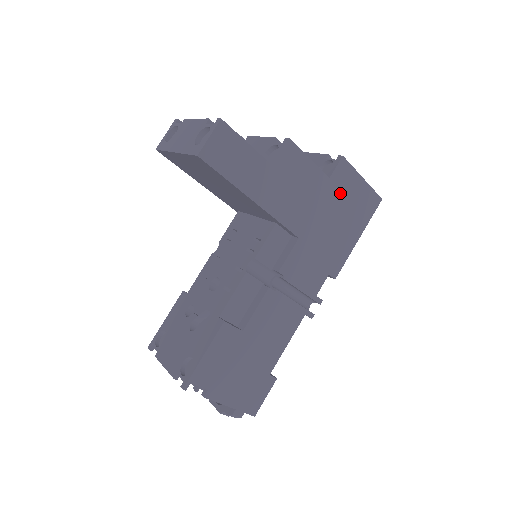
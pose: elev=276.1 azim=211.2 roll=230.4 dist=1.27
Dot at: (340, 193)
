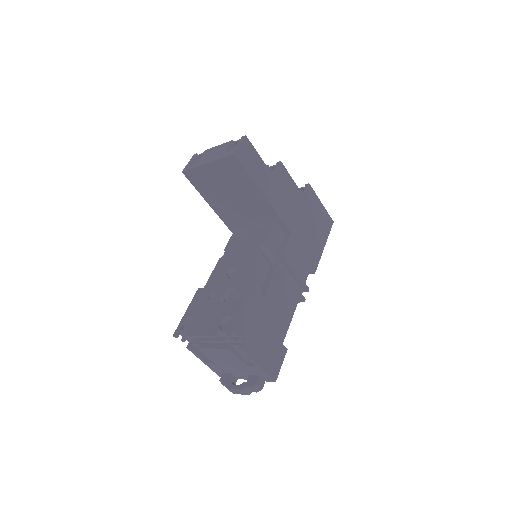
Dot at: (310, 209)
